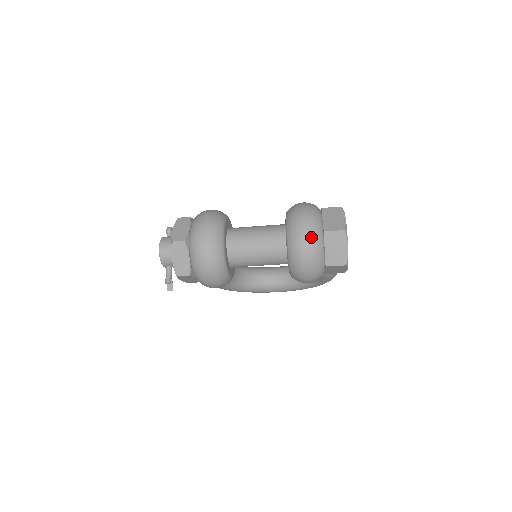
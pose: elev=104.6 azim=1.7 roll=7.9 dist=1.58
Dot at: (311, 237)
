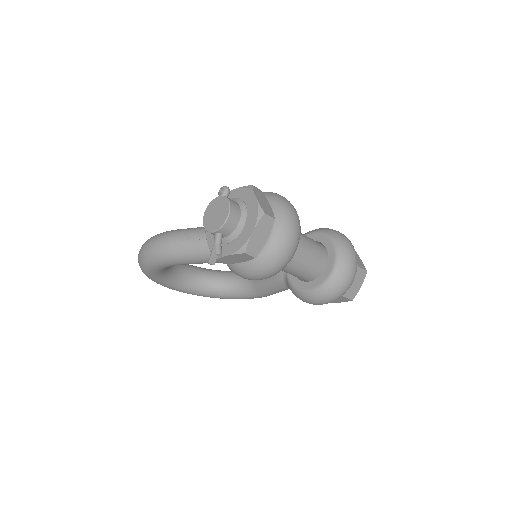
Dot at: (356, 268)
